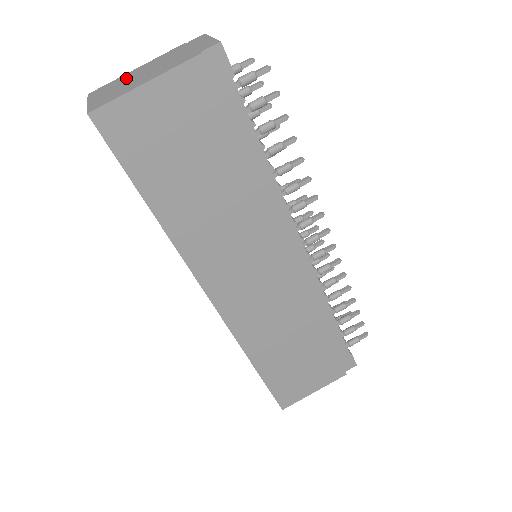
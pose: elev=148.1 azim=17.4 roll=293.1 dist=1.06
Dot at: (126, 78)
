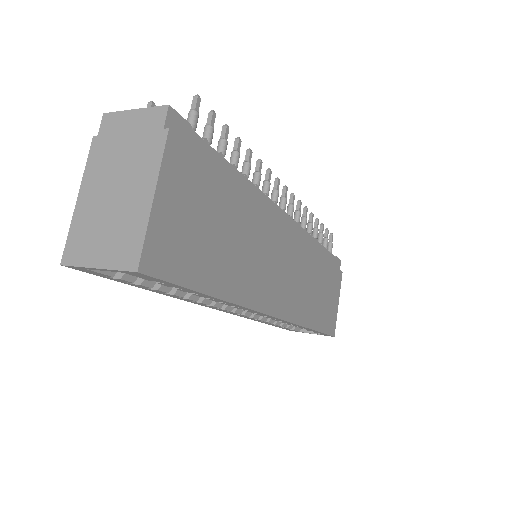
Dot at: (92, 214)
